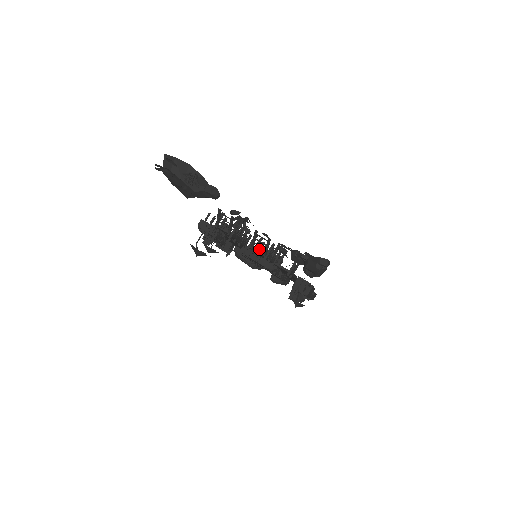
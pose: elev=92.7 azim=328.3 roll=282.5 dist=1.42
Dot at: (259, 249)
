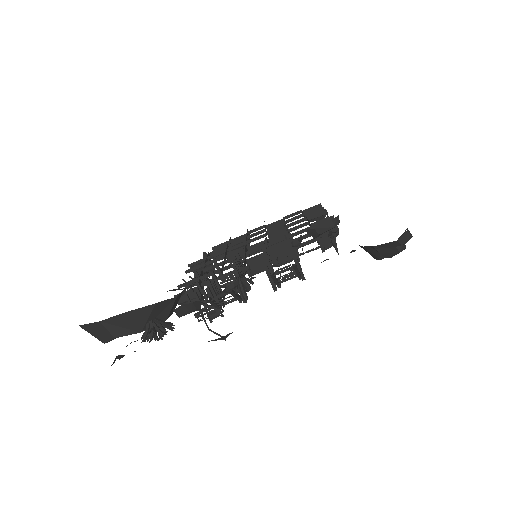
Dot at: (289, 279)
